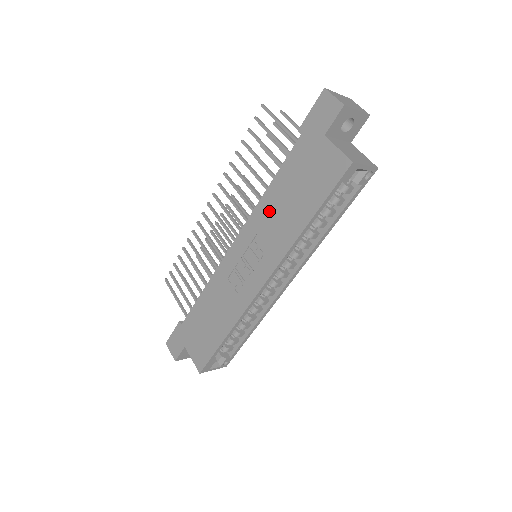
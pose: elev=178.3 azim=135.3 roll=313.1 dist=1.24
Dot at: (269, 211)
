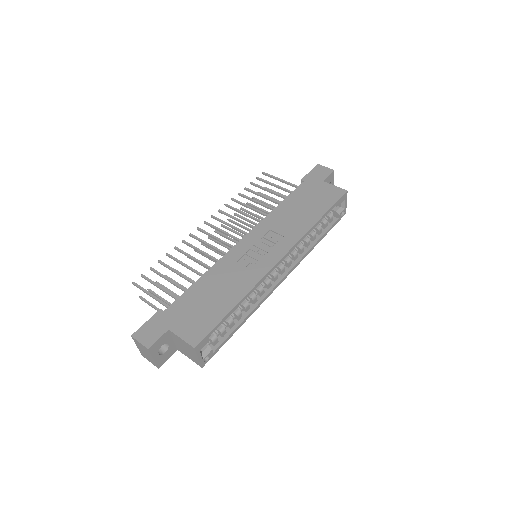
Dot at: (281, 216)
